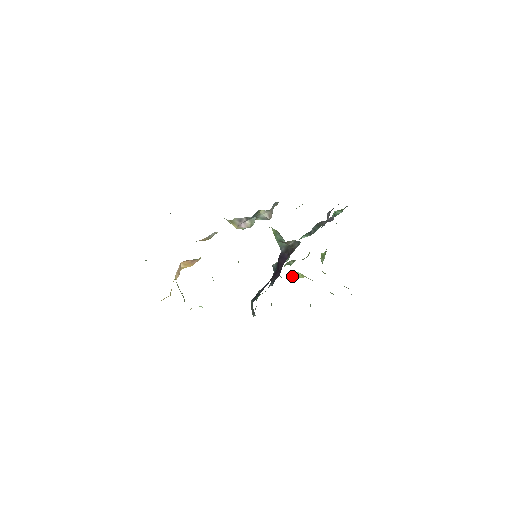
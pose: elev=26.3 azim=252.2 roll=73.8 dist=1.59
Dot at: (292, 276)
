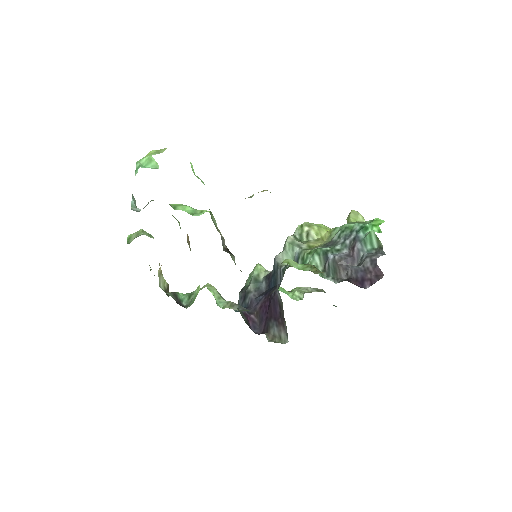
Dot at: occluded
